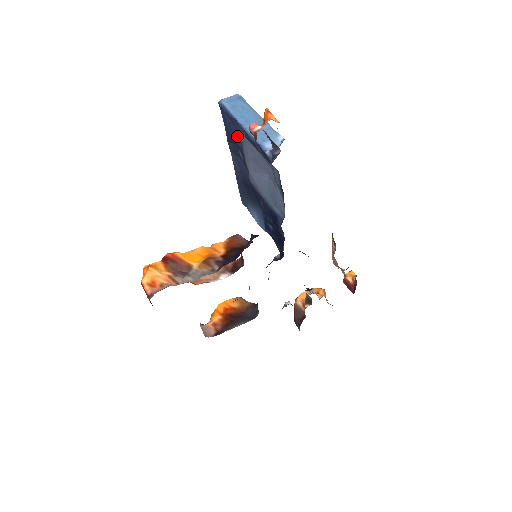
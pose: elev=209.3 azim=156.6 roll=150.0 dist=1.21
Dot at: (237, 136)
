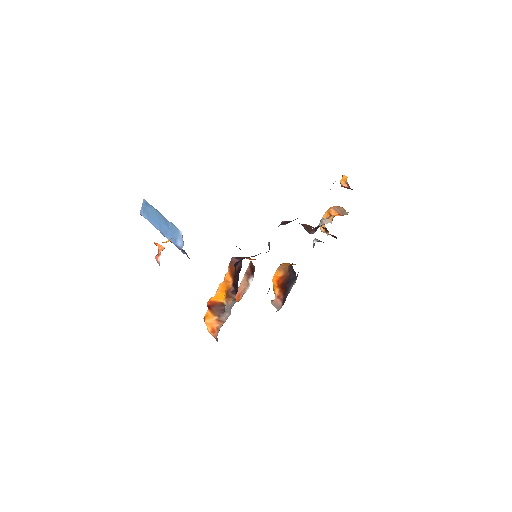
Dot at: occluded
